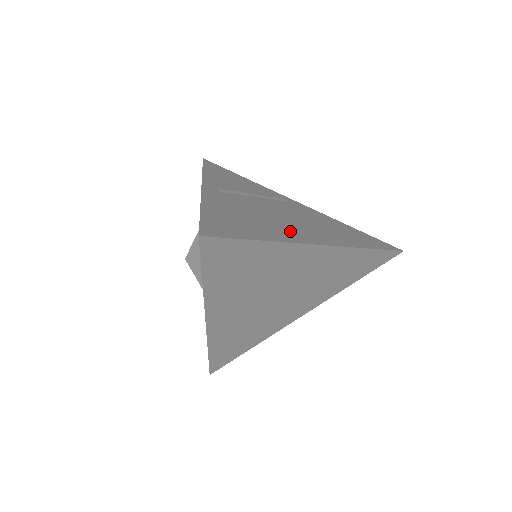
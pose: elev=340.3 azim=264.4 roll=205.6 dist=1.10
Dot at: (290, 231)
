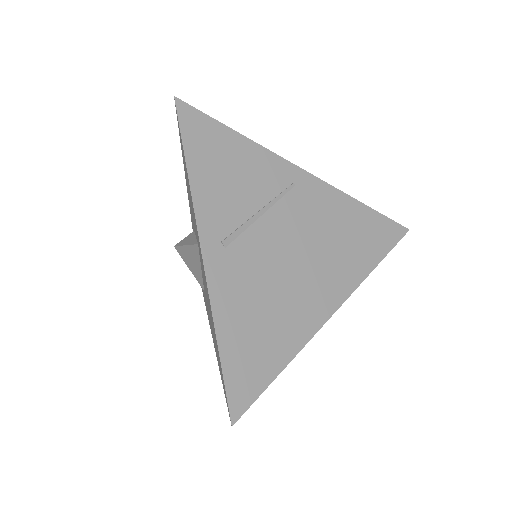
Dot at: (304, 308)
